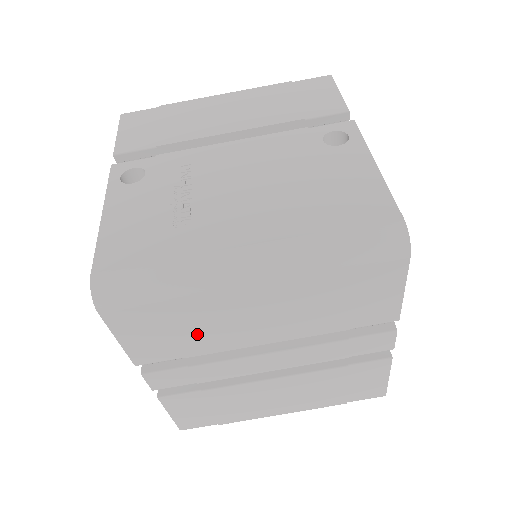
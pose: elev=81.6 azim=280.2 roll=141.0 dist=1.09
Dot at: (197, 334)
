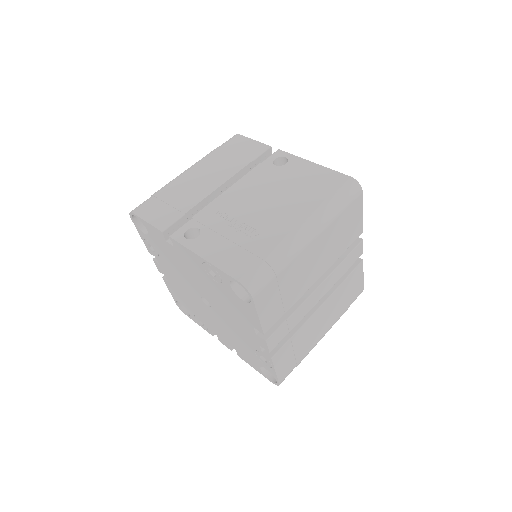
Dot at: (291, 290)
